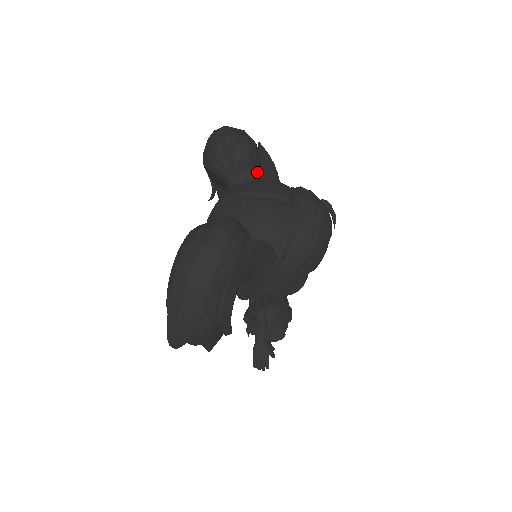
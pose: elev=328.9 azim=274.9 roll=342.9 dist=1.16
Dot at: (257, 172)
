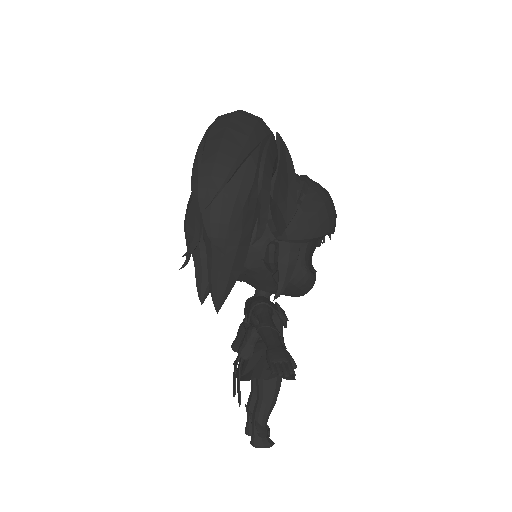
Dot at: occluded
